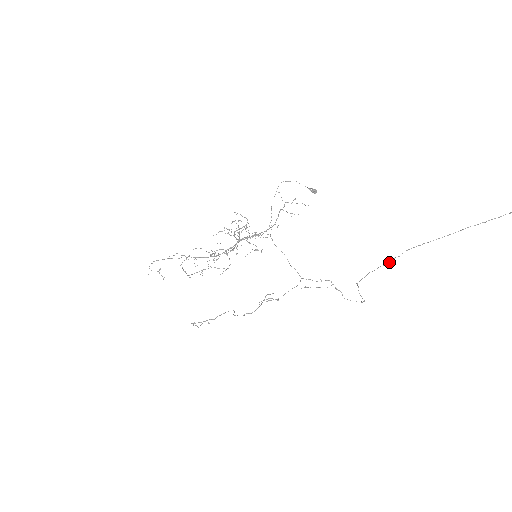
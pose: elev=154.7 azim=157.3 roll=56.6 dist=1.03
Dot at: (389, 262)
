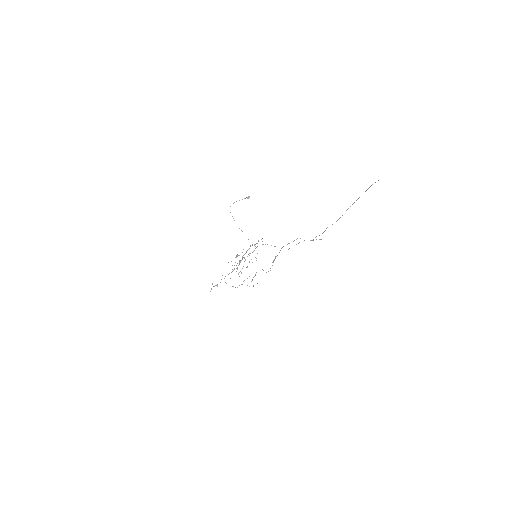
Dot at: (322, 233)
